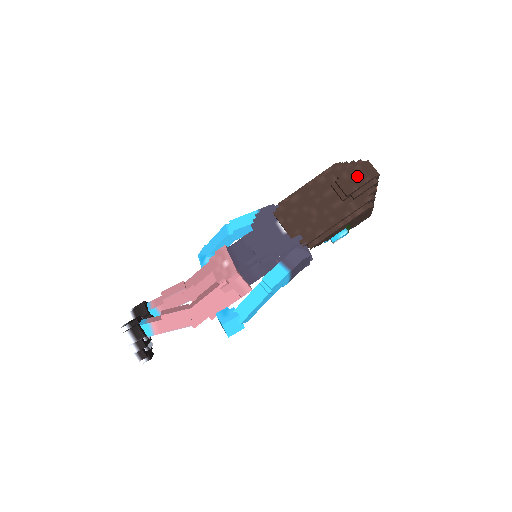
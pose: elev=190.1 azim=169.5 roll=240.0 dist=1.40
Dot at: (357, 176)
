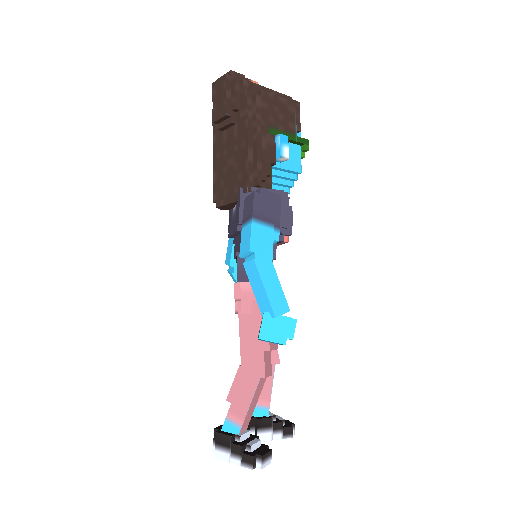
Dot at: (218, 96)
